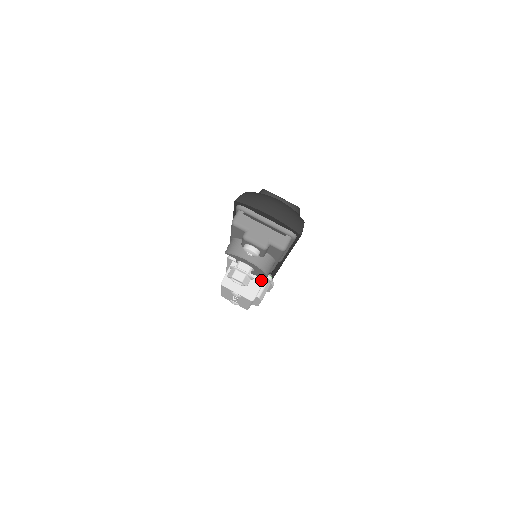
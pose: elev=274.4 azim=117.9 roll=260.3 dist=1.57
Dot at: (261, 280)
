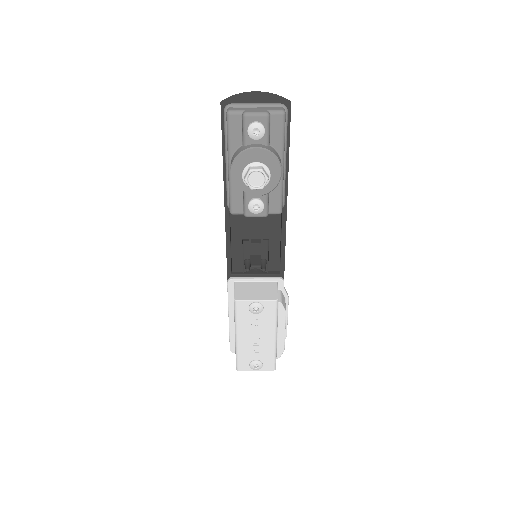
Dot at: (273, 284)
